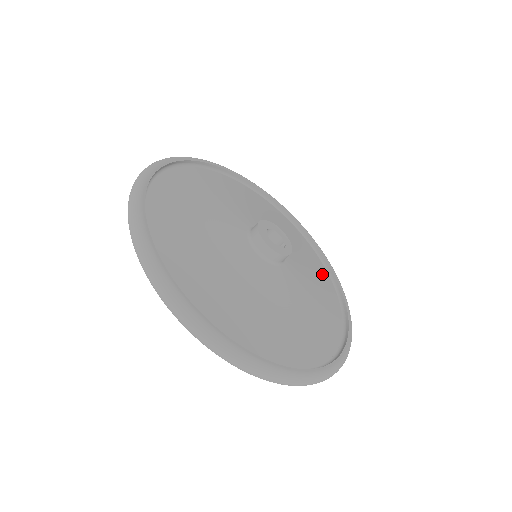
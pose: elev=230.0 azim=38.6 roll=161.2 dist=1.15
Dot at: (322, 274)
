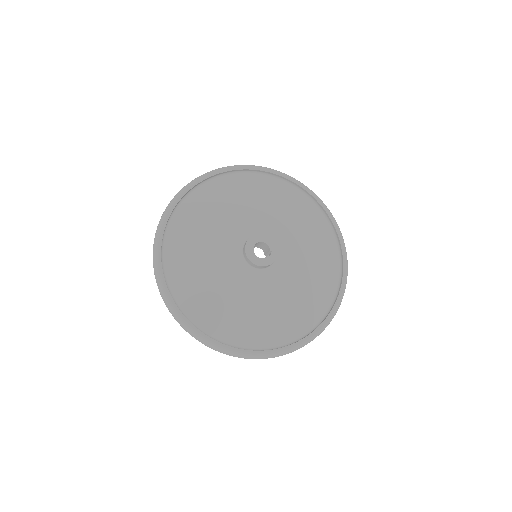
Dot at: (322, 235)
